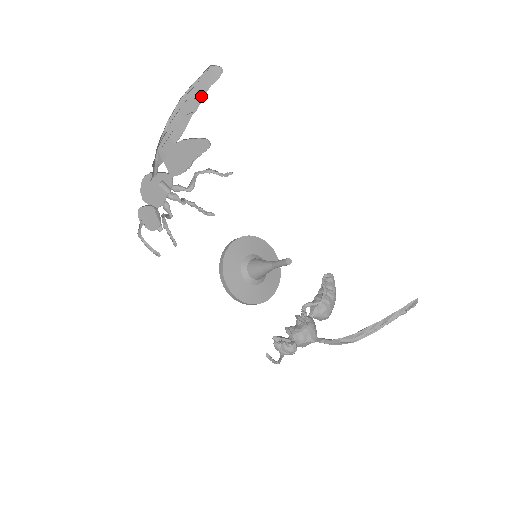
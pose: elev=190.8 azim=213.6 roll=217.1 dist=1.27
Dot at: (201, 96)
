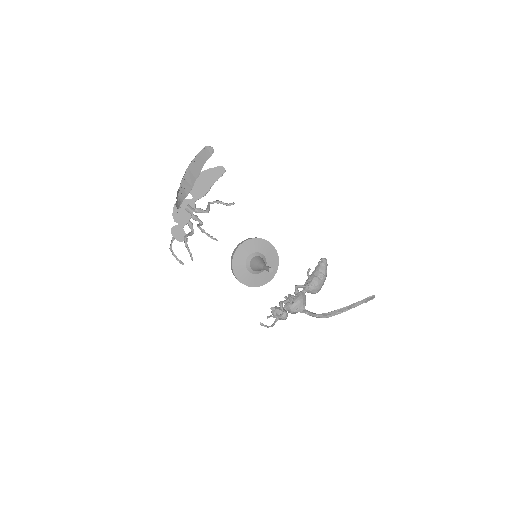
Dot at: (201, 166)
